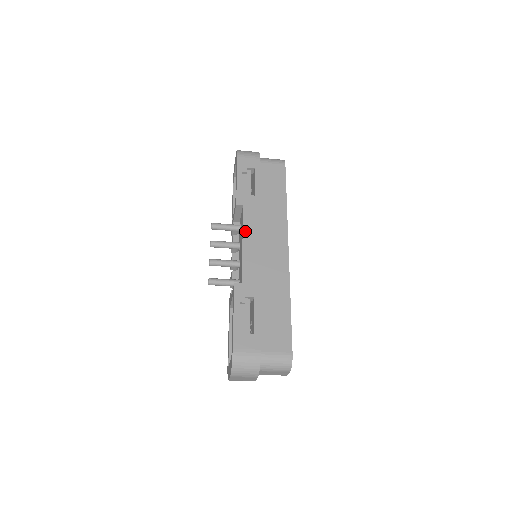
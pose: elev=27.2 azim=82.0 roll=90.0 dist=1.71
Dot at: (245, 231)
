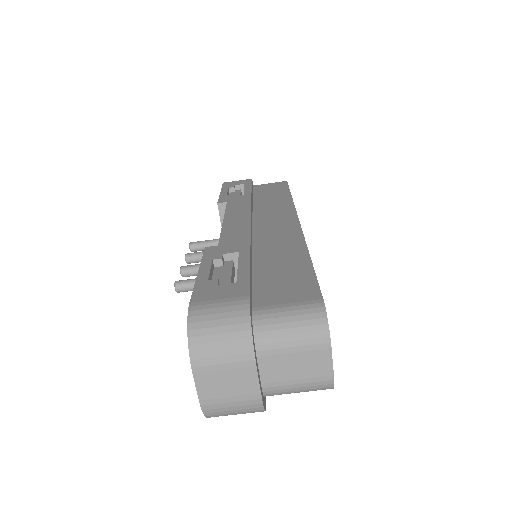
Dot at: (228, 214)
